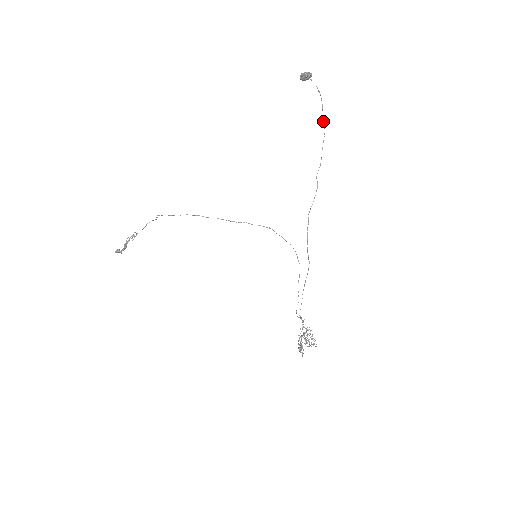
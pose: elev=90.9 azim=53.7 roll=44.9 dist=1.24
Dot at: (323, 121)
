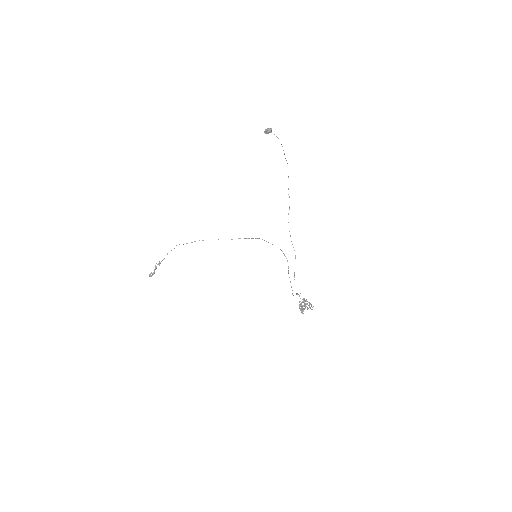
Dot at: occluded
